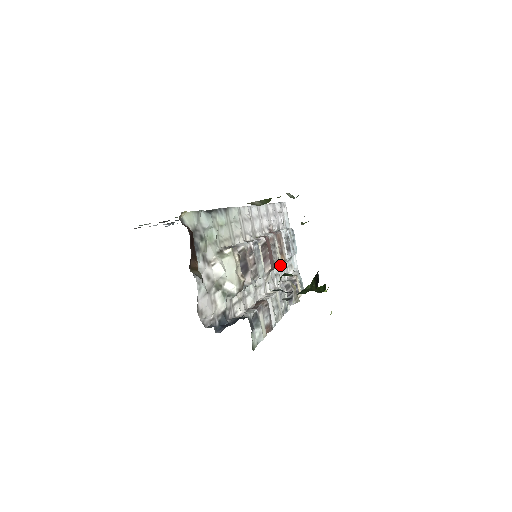
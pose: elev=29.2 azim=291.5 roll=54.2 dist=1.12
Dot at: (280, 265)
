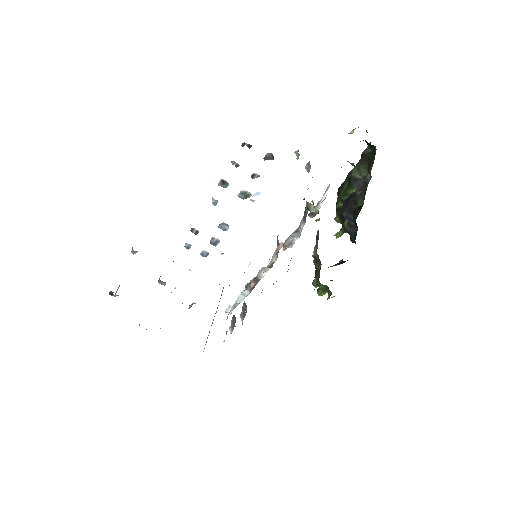
Dot at: (240, 294)
